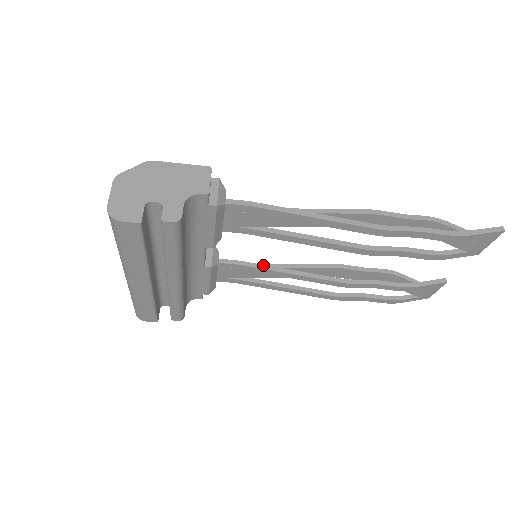
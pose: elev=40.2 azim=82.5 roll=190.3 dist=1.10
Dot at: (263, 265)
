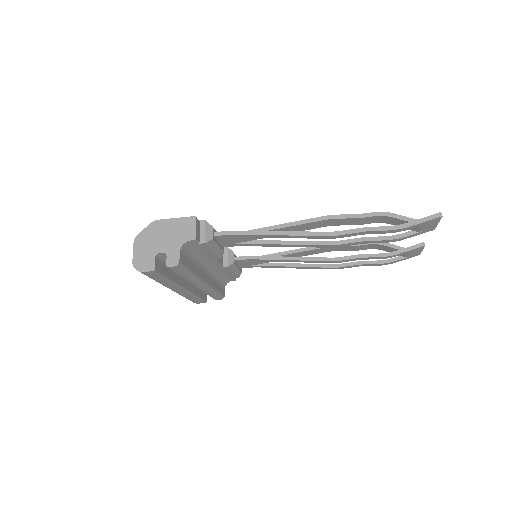
Dot at: (268, 256)
